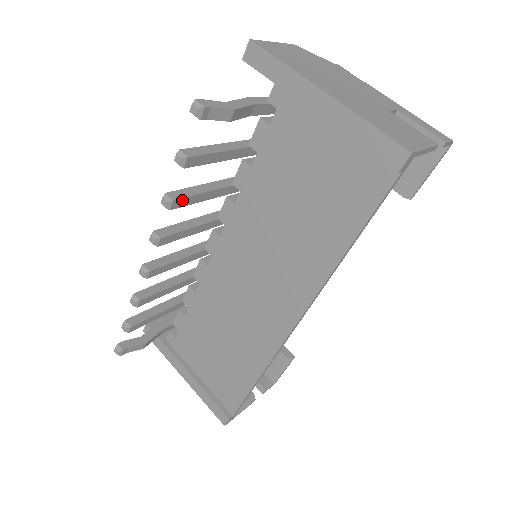
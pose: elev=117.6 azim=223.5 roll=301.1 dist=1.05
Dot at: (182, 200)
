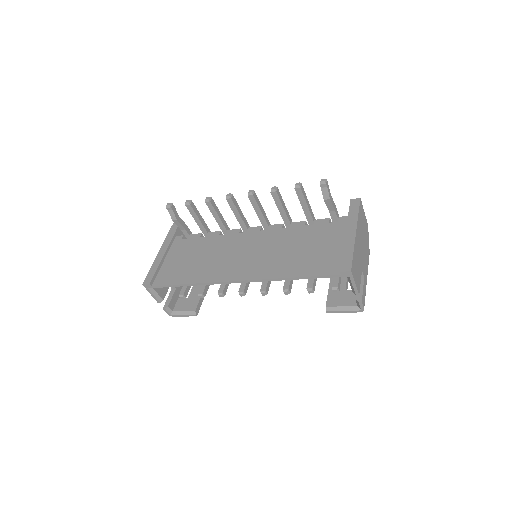
Dot at: (277, 196)
